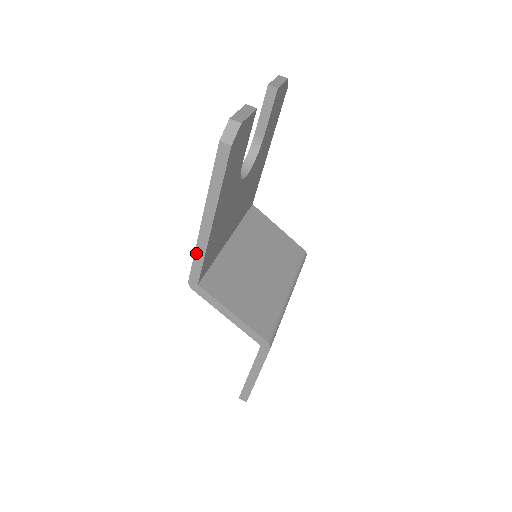
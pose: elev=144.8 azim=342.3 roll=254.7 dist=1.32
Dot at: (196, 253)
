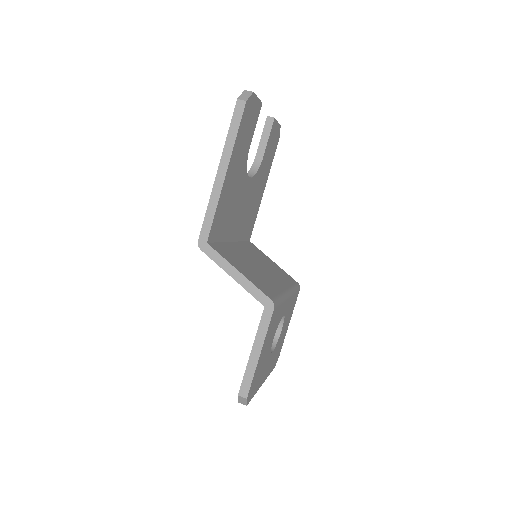
Dot at: (209, 207)
